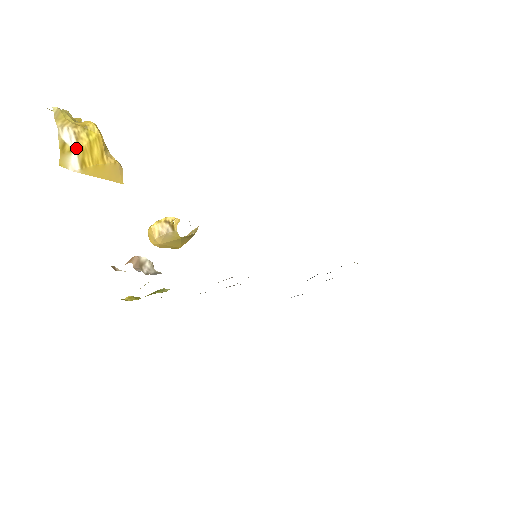
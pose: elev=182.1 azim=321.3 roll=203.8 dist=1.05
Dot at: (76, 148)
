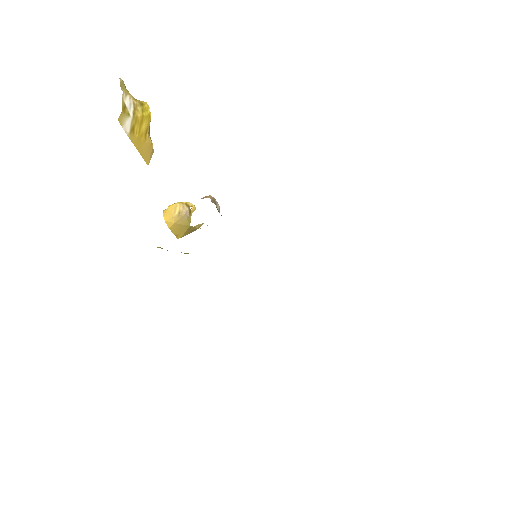
Dot at: (132, 115)
